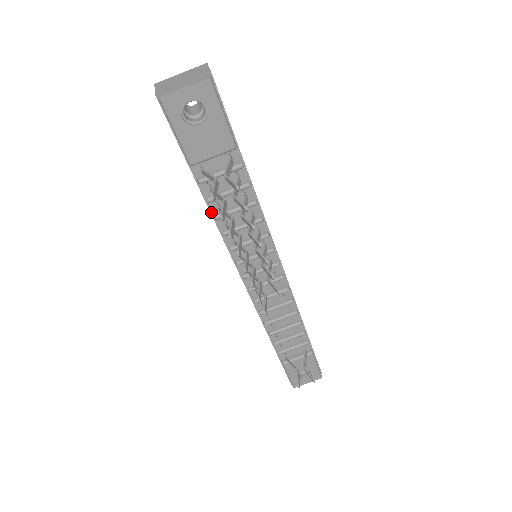
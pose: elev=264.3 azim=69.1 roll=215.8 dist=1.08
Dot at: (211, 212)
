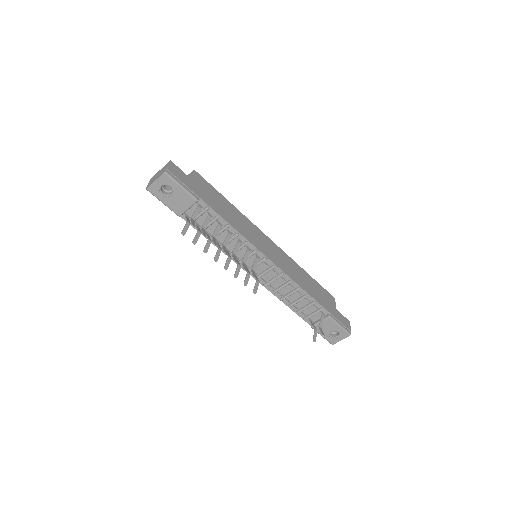
Dot at: (206, 237)
